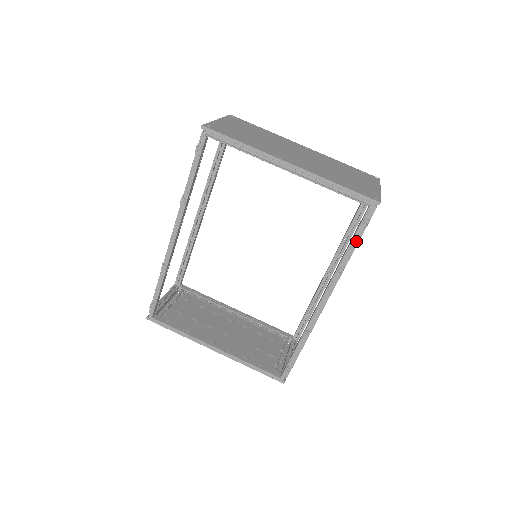
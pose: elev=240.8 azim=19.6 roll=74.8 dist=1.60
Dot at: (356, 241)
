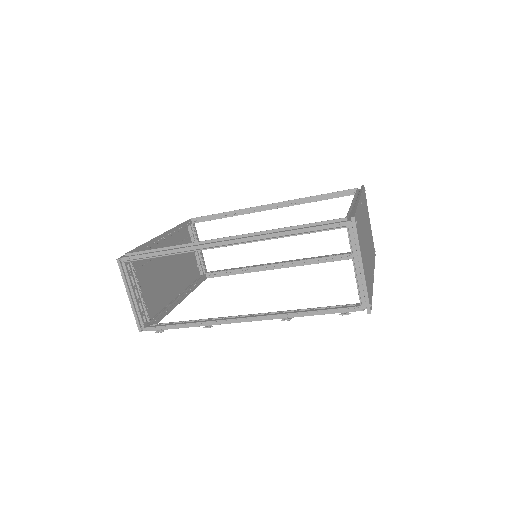
Dot at: (338, 255)
